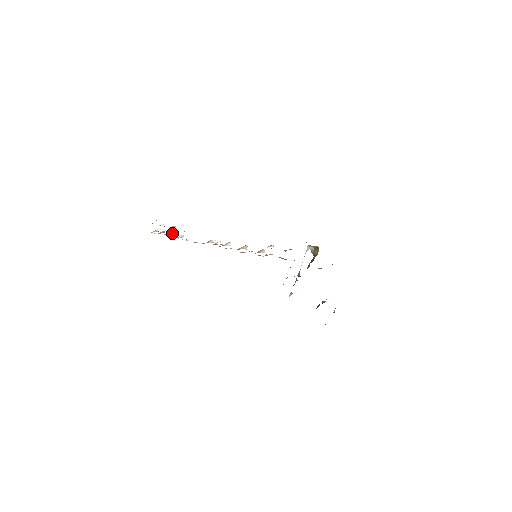
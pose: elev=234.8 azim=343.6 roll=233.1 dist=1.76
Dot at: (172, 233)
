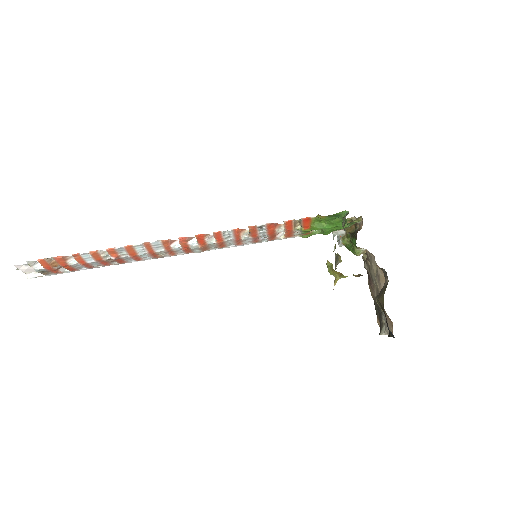
Dot at: (80, 256)
